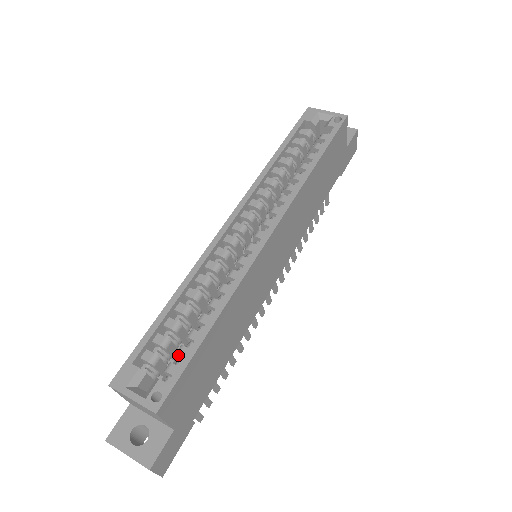
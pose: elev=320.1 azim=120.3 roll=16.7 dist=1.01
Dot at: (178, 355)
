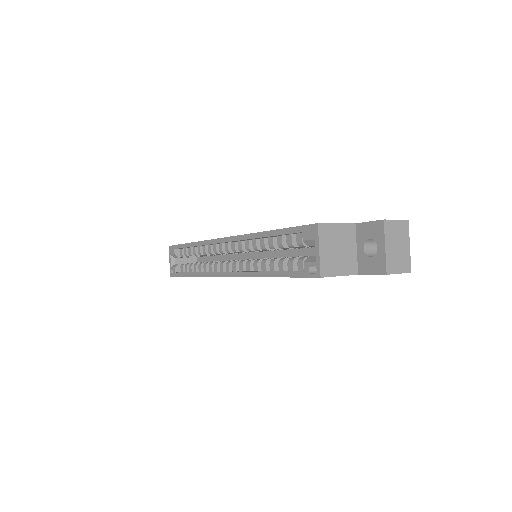
Dot at: (186, 266)
